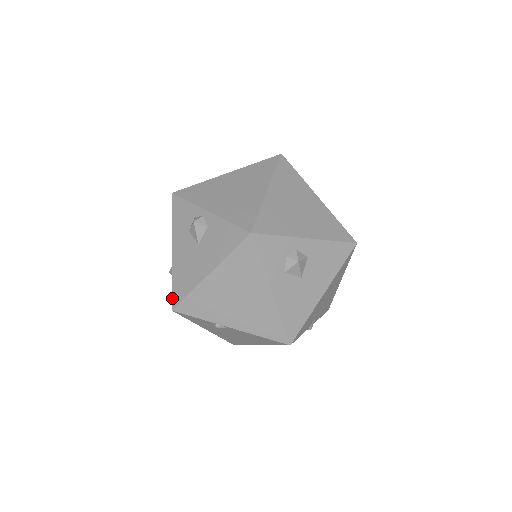
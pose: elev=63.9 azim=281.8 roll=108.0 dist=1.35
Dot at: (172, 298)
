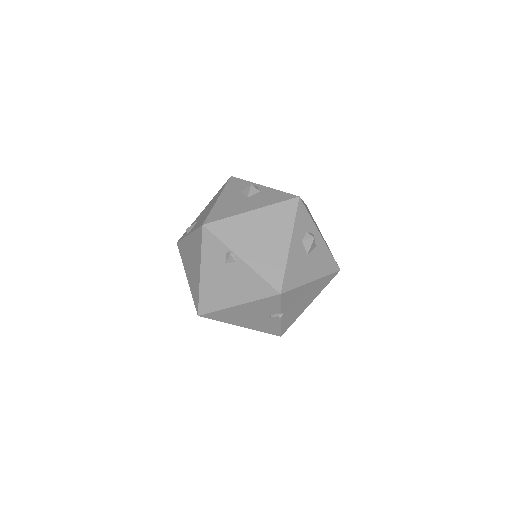
Dot at: (206, 219)
